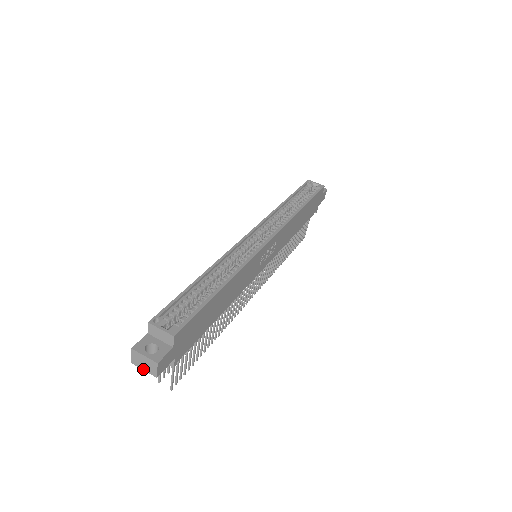
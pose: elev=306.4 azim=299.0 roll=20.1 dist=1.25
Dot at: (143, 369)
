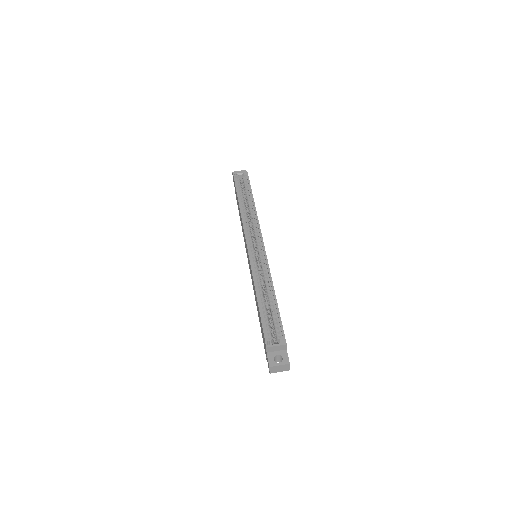
Dot at: occluded
